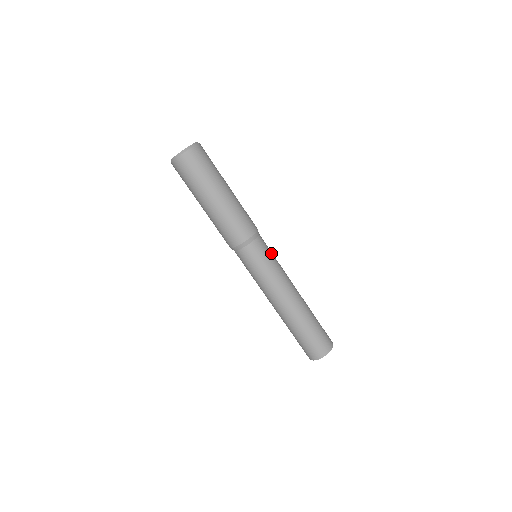
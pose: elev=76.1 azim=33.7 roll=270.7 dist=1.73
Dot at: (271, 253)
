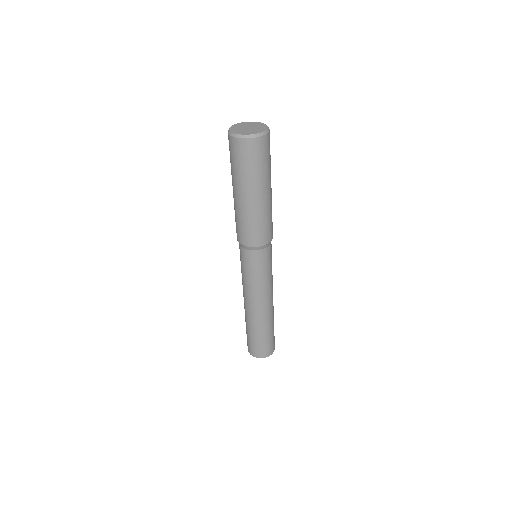
Dot at: (268, 266)
